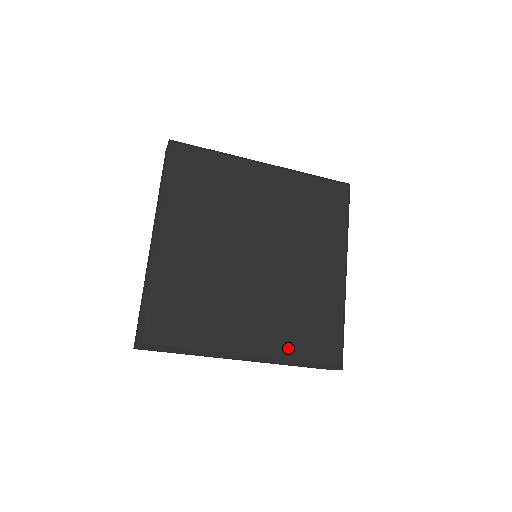
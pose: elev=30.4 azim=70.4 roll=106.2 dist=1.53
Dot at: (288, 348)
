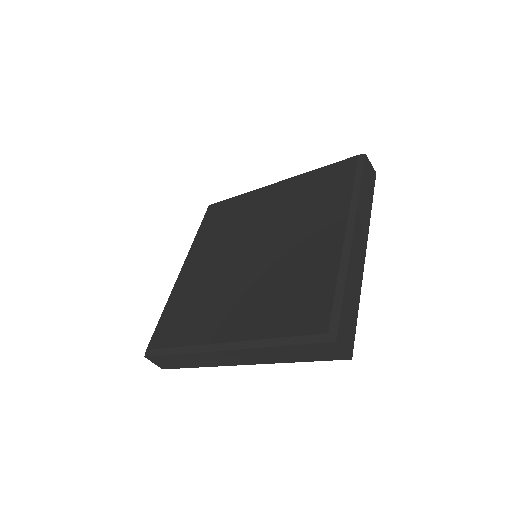
Dot at: (265, 327)
